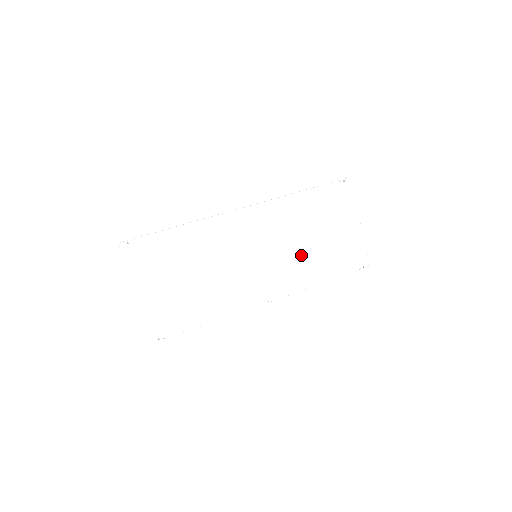
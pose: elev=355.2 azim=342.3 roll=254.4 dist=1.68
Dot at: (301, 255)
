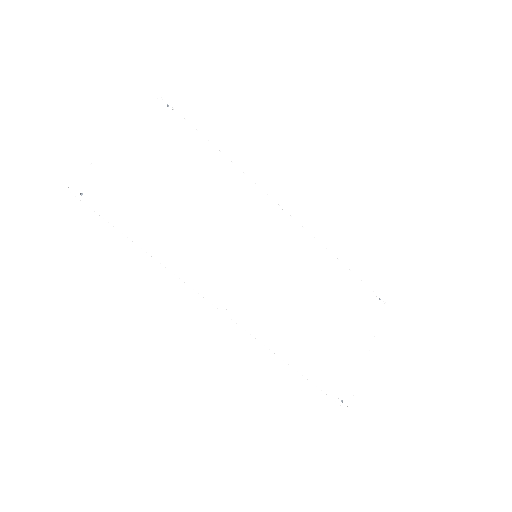
Dot at: (295, 309)
